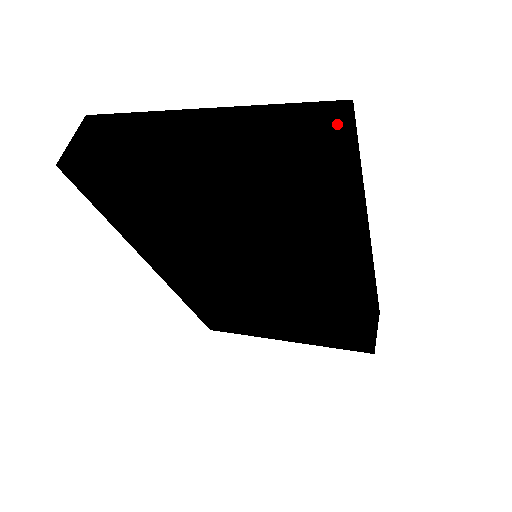
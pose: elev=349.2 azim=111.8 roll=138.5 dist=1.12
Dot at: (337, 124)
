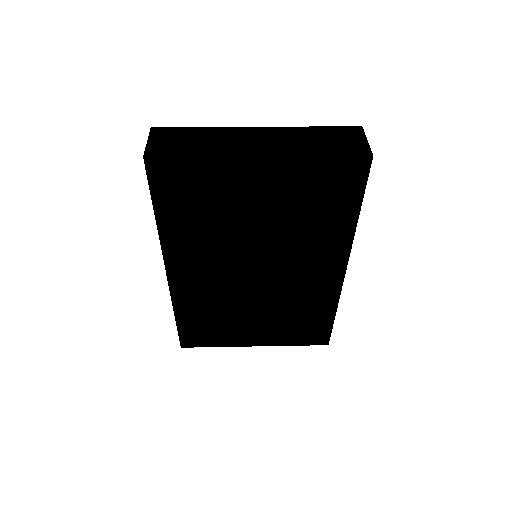
Dot at: (360, 137)
